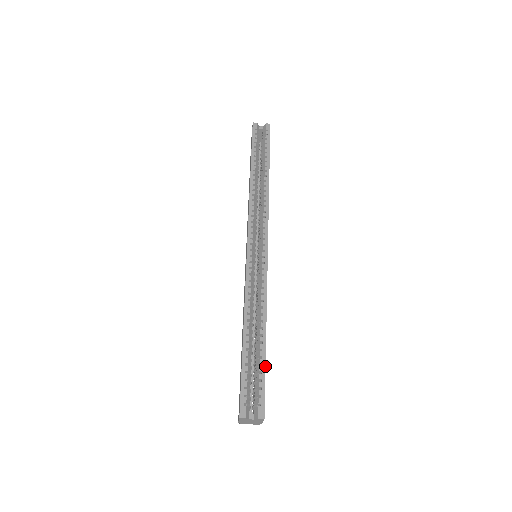
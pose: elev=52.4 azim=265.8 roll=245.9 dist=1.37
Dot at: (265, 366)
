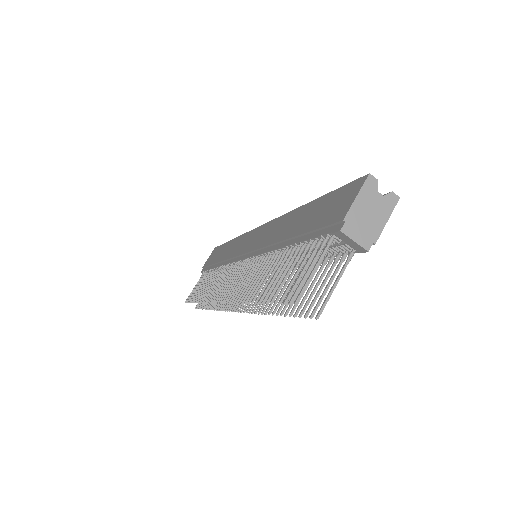
Dot at: occluded
